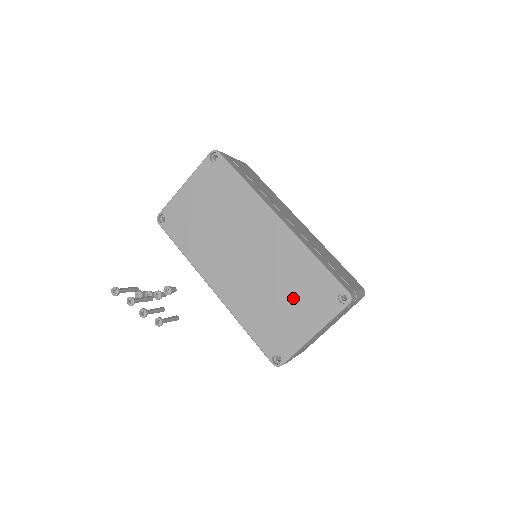
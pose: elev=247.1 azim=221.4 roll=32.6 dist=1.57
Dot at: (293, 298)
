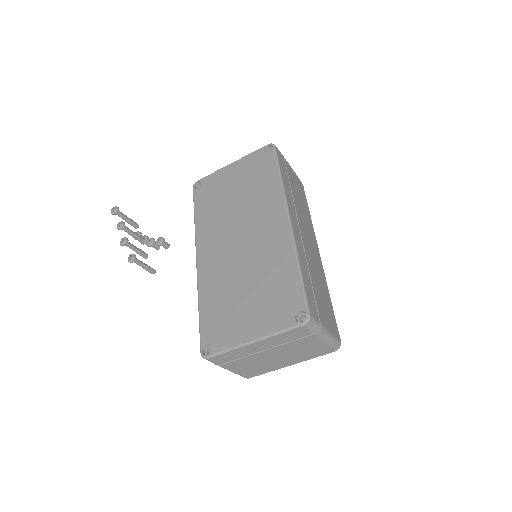
Dot at: (256, 296)
